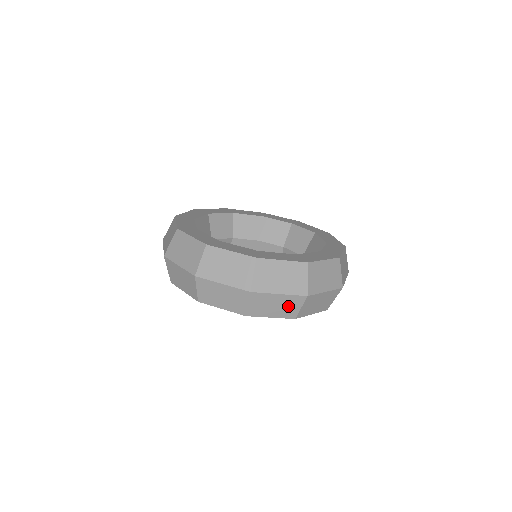
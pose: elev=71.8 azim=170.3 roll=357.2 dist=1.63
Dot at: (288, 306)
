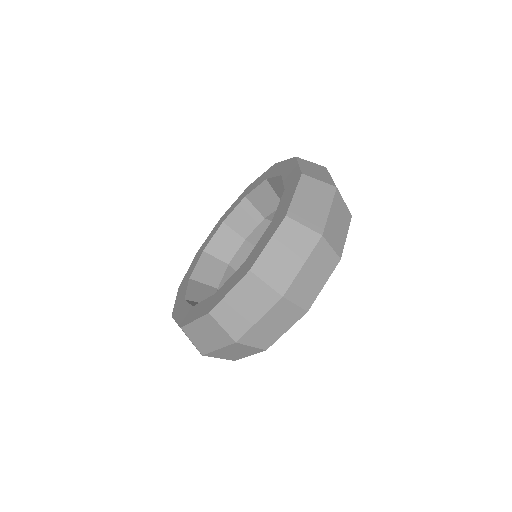
Dot at: (283, 315)
